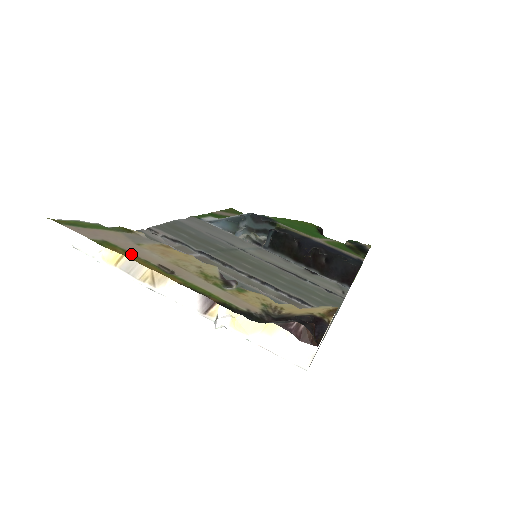
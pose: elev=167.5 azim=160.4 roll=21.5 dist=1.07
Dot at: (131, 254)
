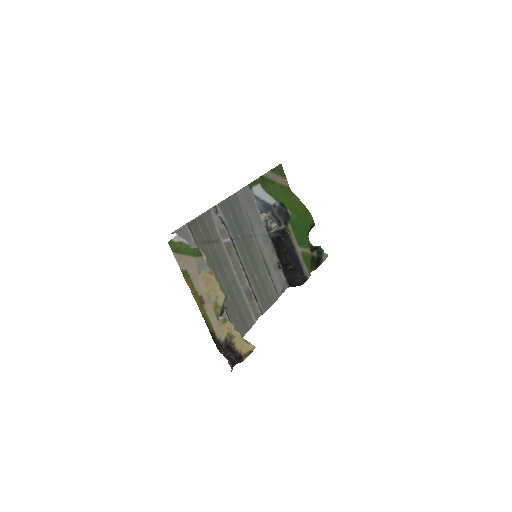
Dot at: (193, 285)
